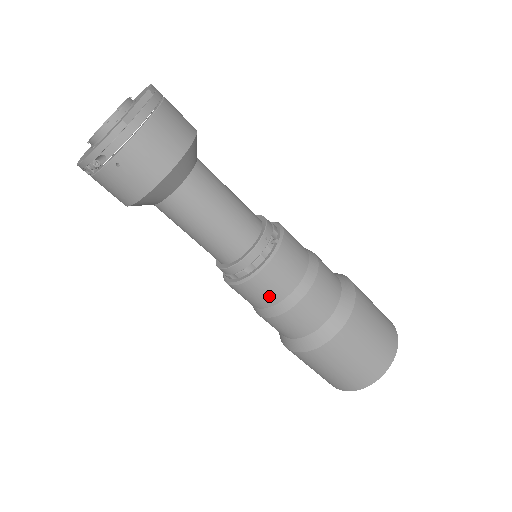
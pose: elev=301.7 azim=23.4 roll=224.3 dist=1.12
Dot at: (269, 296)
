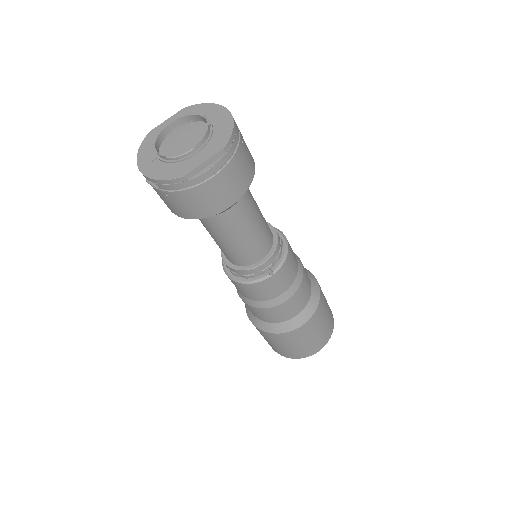
Dot at: (246, 294)
